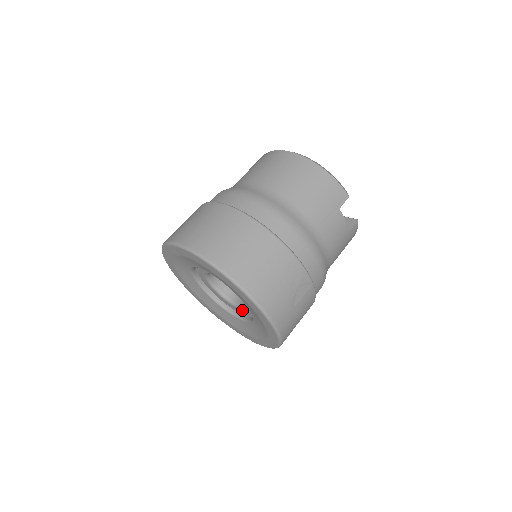
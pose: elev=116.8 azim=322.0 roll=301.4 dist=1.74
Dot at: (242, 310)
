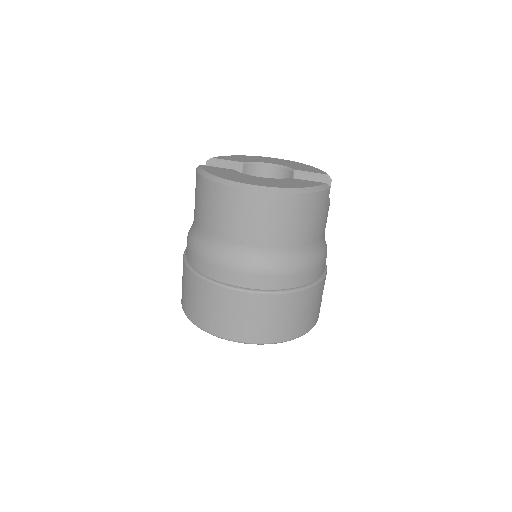
Dot at: occluded
